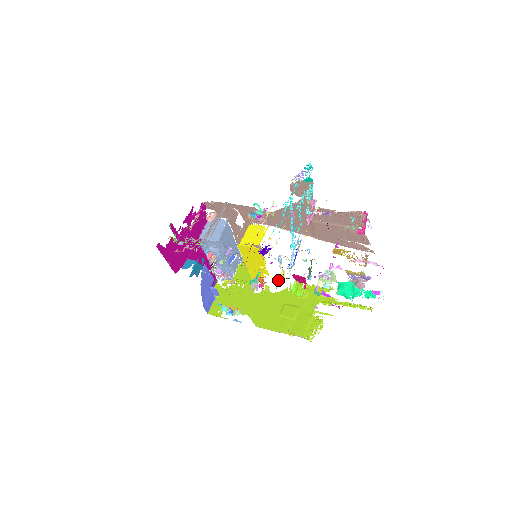
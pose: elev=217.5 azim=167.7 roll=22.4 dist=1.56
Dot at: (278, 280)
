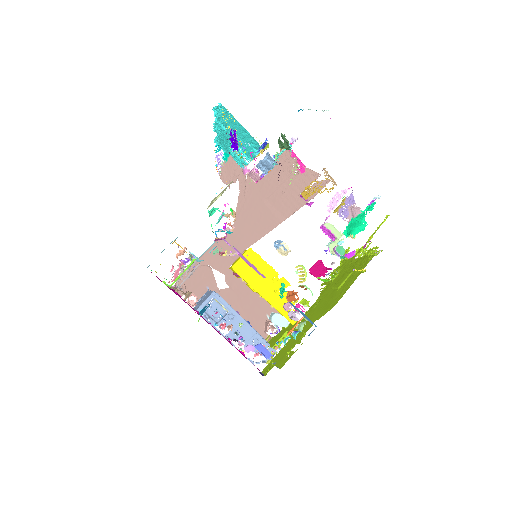
Dot at: (302, 281)
